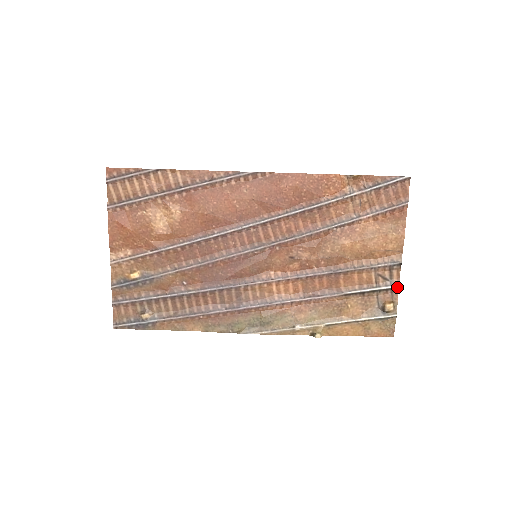
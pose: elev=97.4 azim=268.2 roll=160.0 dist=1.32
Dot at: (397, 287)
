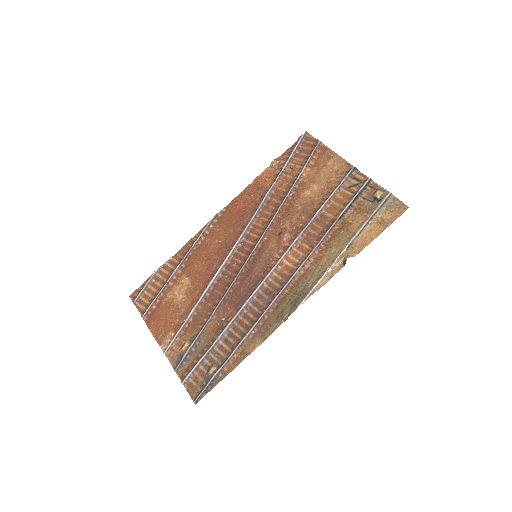
Dot at: (369, 180)
